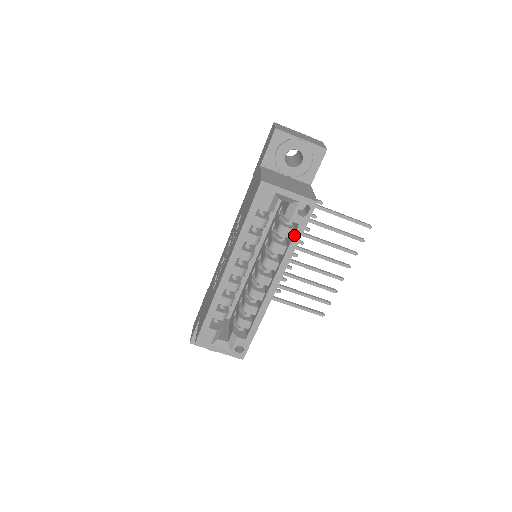
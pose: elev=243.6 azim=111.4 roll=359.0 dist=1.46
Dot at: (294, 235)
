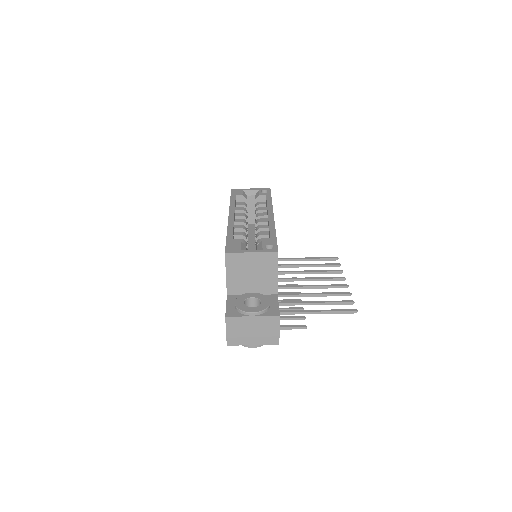
Dot at: (266, 198)
